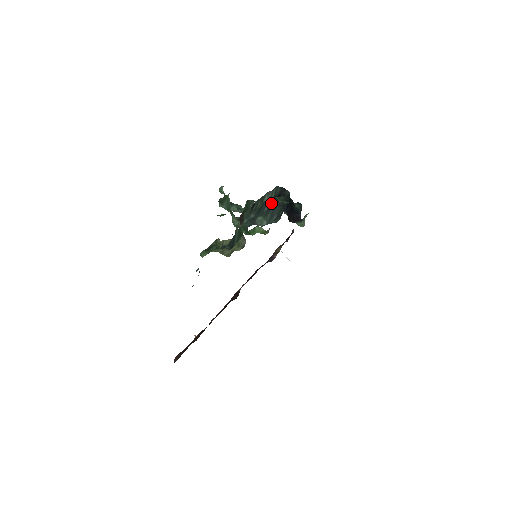
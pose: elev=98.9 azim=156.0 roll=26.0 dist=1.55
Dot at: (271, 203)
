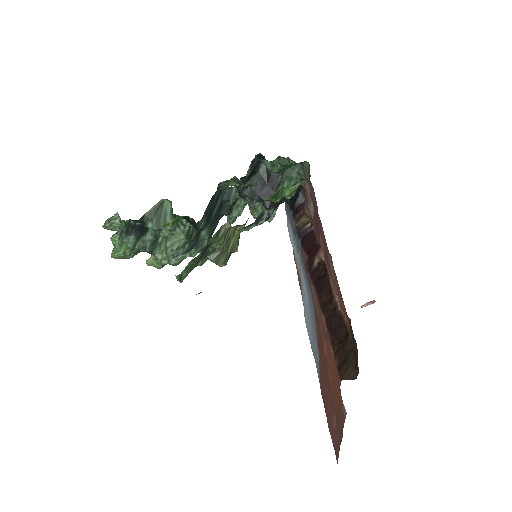
Dot at: (219, 205)
